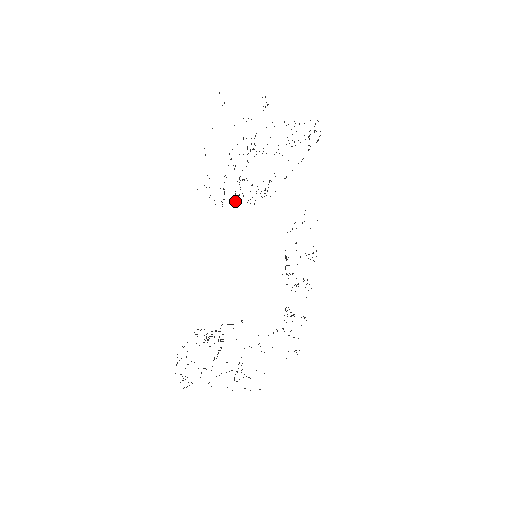
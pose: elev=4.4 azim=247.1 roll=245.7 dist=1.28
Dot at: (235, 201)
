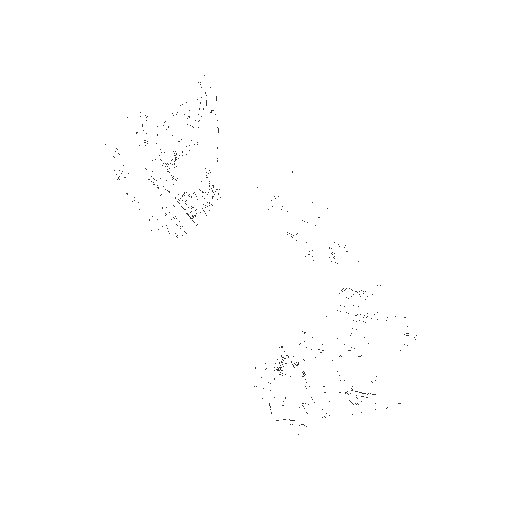
Dot at: occluded
